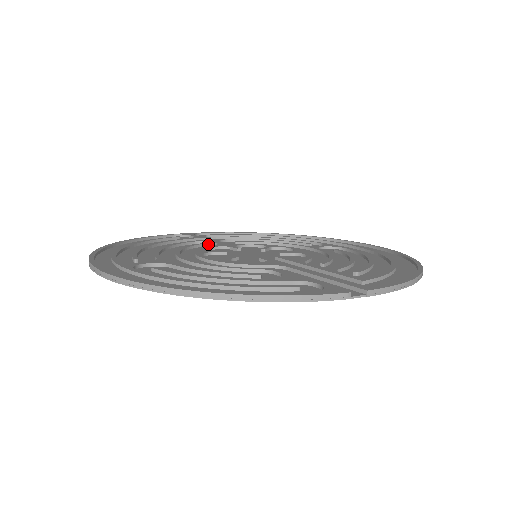
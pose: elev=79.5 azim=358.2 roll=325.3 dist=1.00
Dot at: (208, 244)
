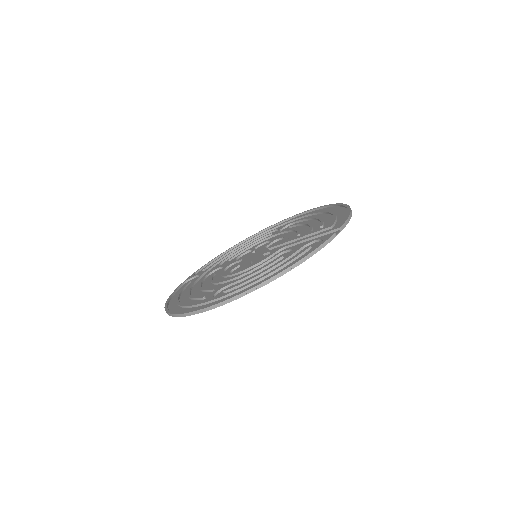
Dot at: (215, 271)
